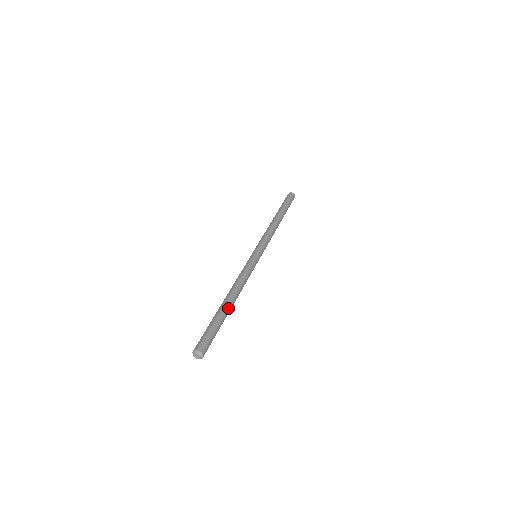
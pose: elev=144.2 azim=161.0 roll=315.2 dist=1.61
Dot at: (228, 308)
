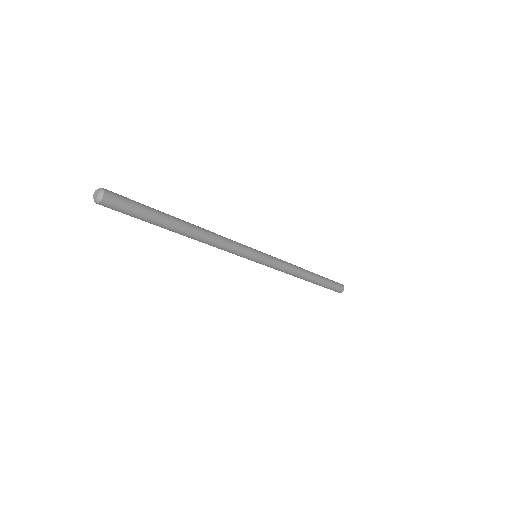
Dot at: (178, 219)
